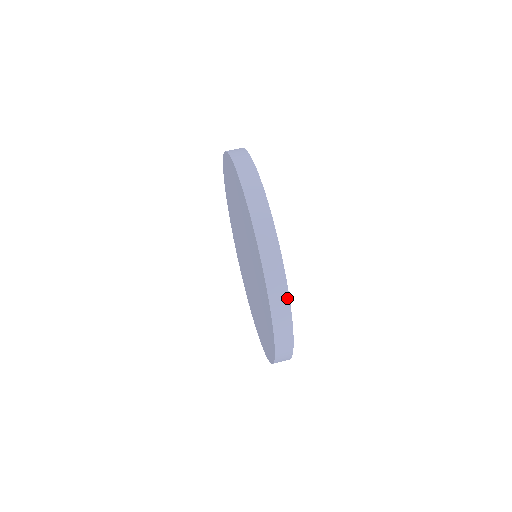
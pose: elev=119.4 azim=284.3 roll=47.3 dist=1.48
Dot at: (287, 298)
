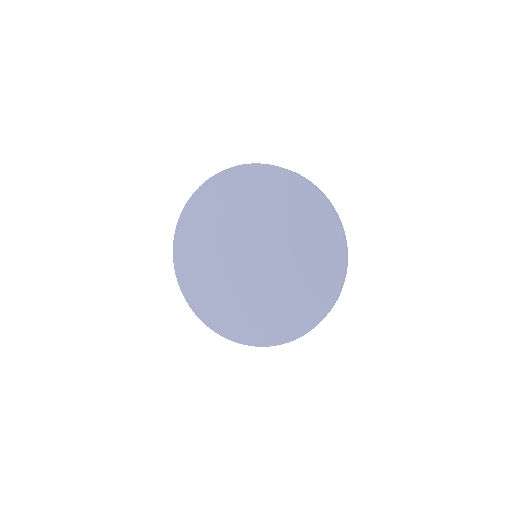
Dot at: occluded
